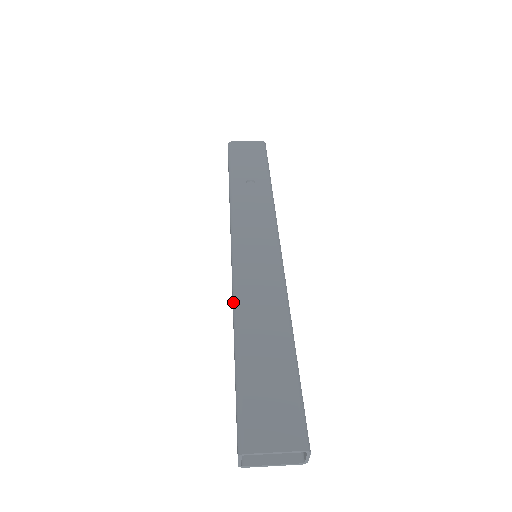
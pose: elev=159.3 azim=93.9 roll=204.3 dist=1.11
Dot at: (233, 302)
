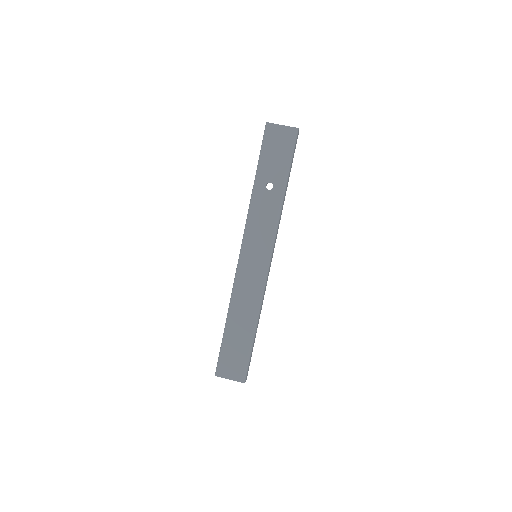
Dot at: (231, 295)
